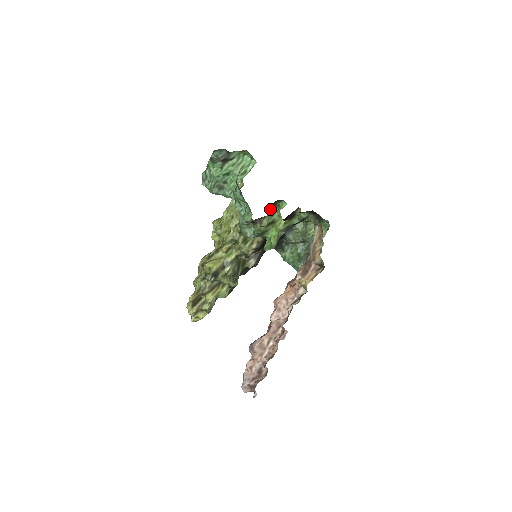
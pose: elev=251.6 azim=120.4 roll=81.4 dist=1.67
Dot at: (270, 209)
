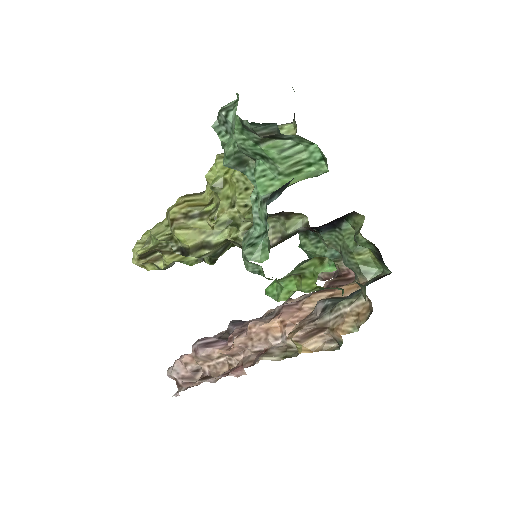
Dot at: (304, 260)
